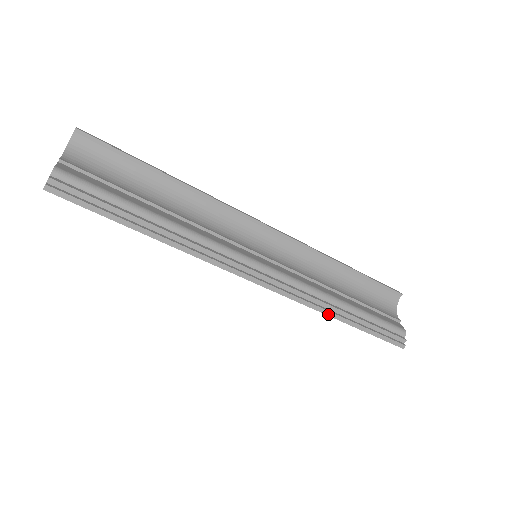
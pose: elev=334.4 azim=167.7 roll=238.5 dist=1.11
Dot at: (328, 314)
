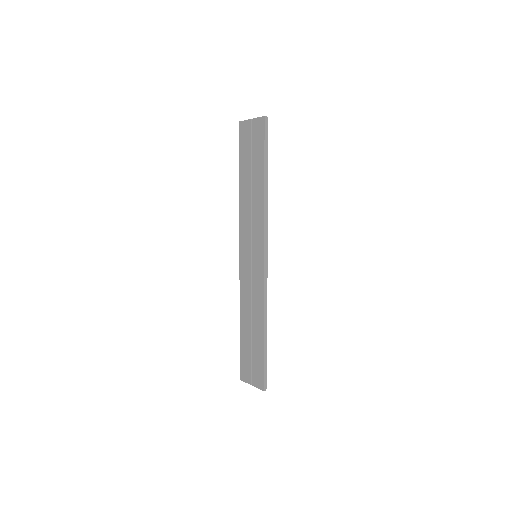
Dot at: (265, 319)
